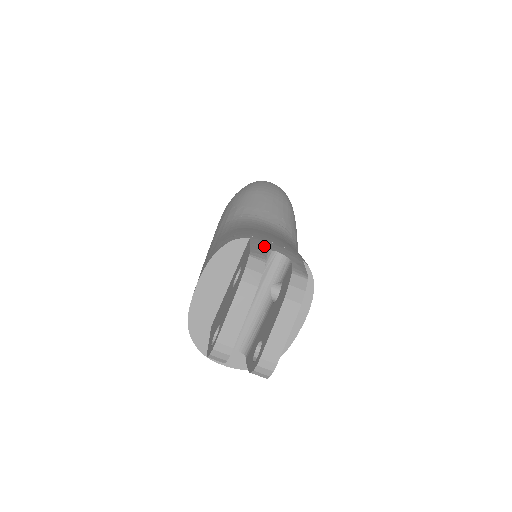
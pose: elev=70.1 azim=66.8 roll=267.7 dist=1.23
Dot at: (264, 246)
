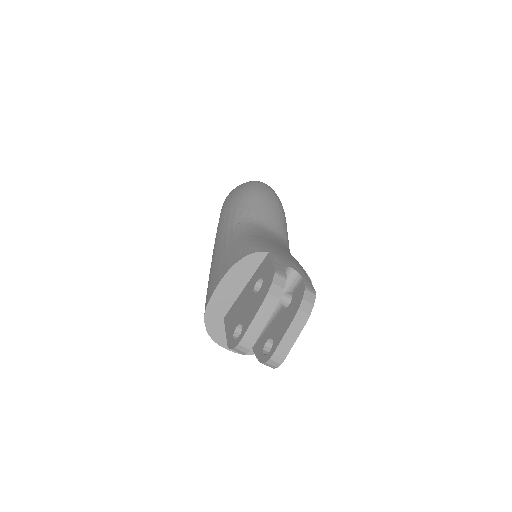
Dot at: (282, 262)
